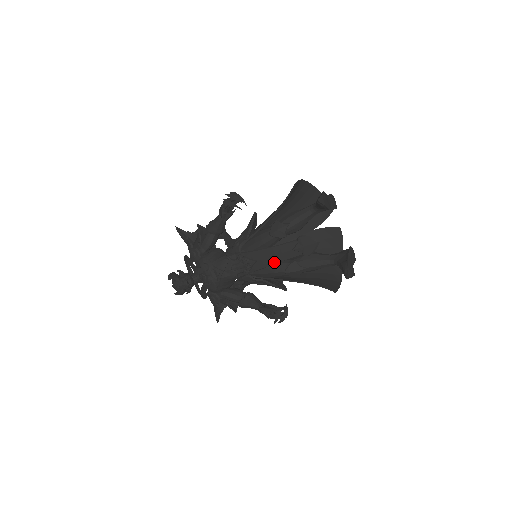
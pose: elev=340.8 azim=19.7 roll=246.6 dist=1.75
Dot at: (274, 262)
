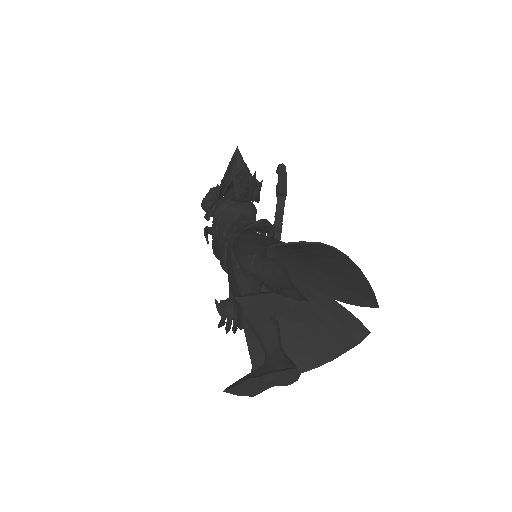
Dot at: (231, 286)
